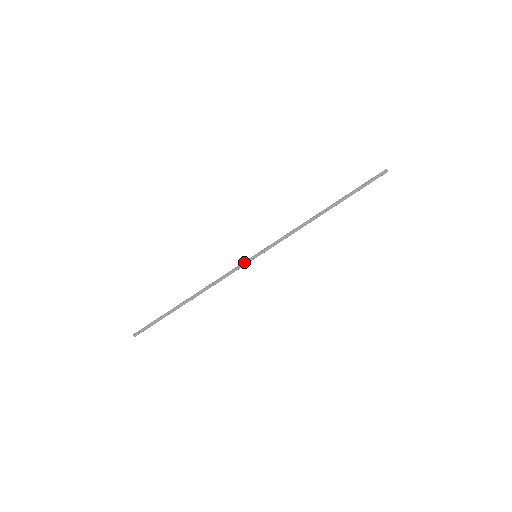
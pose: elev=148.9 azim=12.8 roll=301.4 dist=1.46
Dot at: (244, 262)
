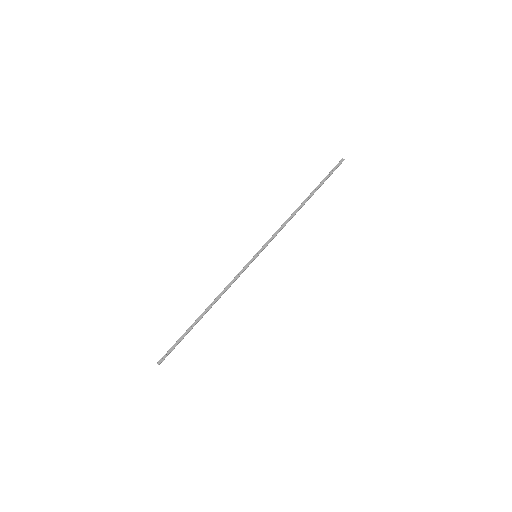
Dot at: (246, 264)
